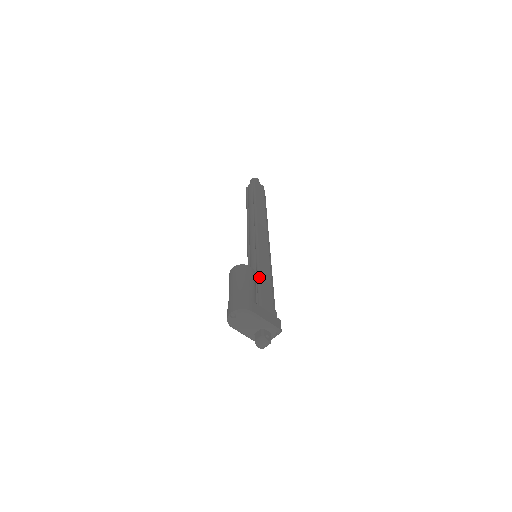
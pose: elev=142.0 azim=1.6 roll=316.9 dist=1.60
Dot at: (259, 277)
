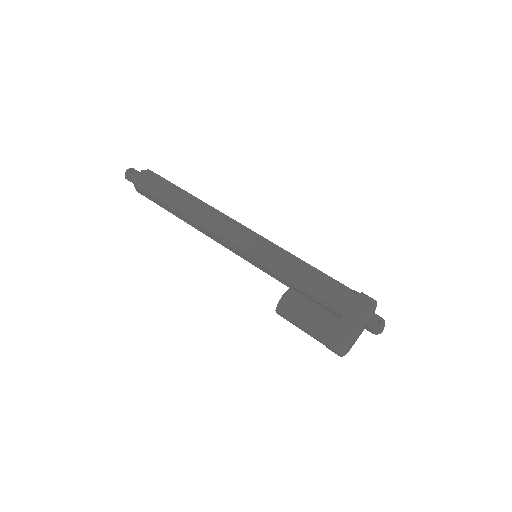
Dot at: (295, 282)
